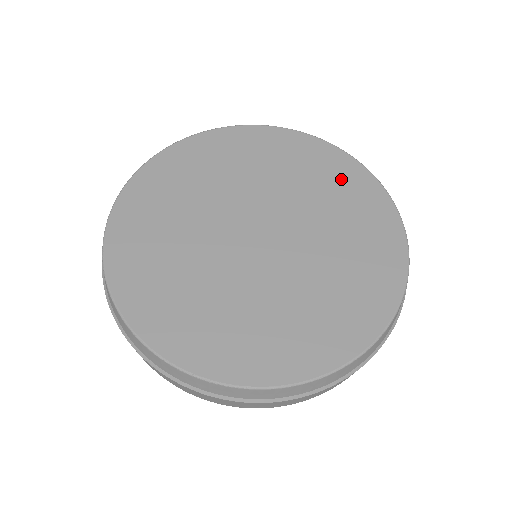
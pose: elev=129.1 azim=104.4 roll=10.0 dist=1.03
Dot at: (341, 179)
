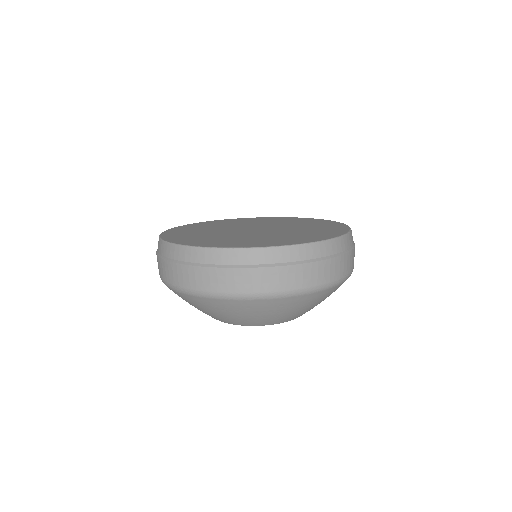
Dot at: (314, 222)
